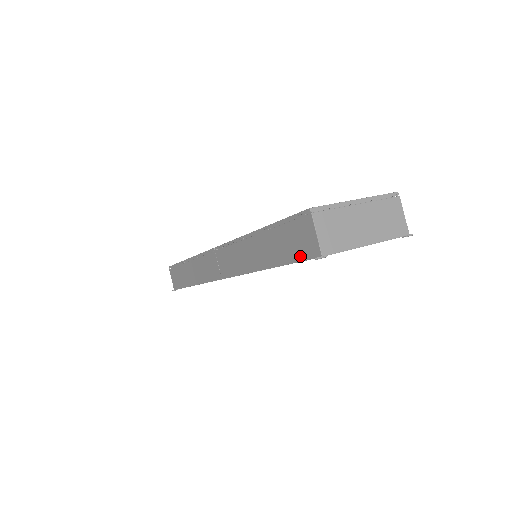
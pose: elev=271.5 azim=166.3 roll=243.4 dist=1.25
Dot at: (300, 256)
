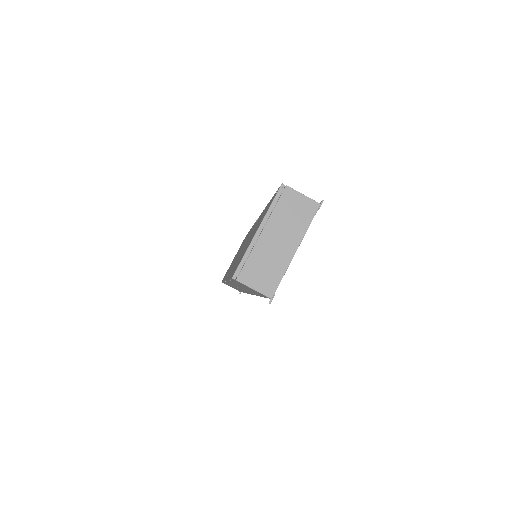
Dot at: (263, 296)
